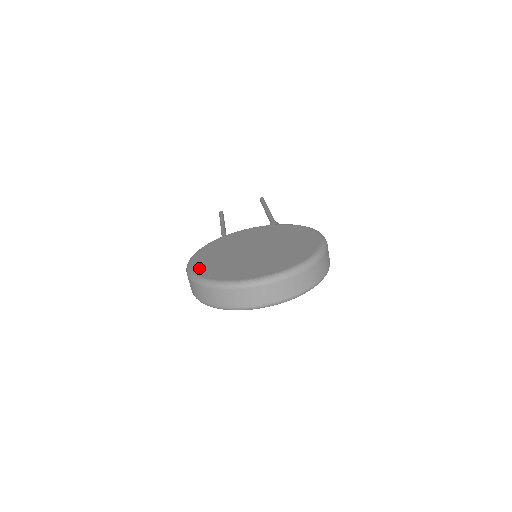
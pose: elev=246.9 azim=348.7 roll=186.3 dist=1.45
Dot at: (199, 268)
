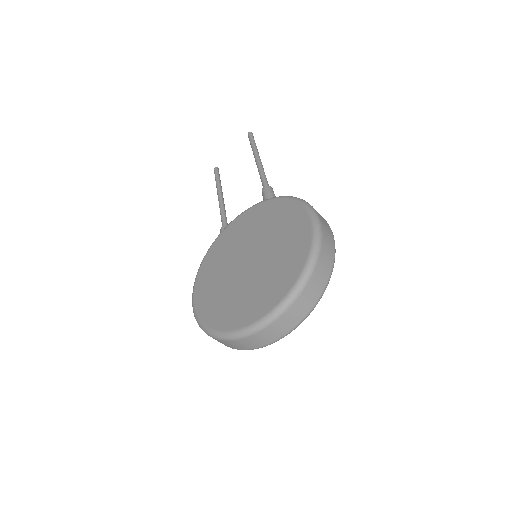
Dot at: (201, 309)
